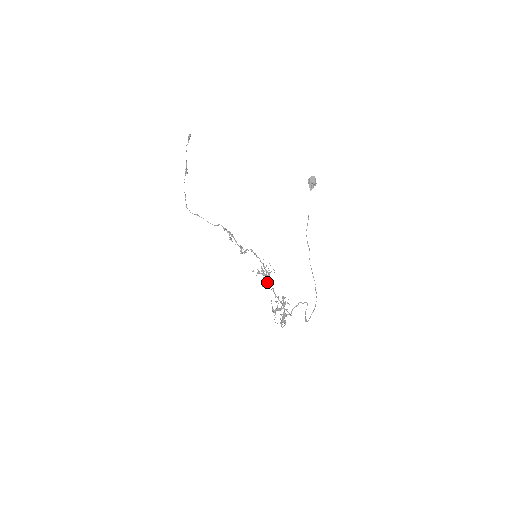
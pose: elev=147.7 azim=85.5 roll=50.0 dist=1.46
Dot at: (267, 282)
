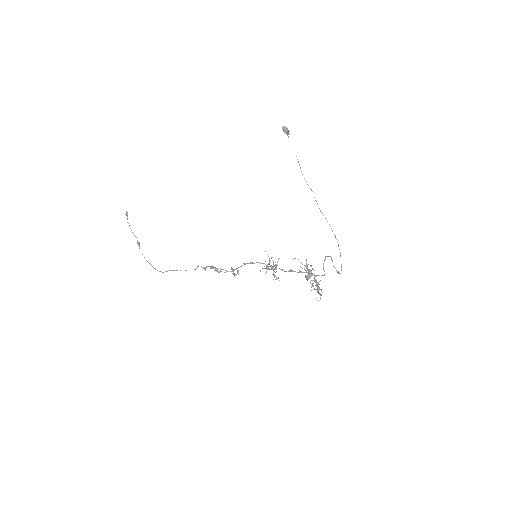
Dot at: occluded
